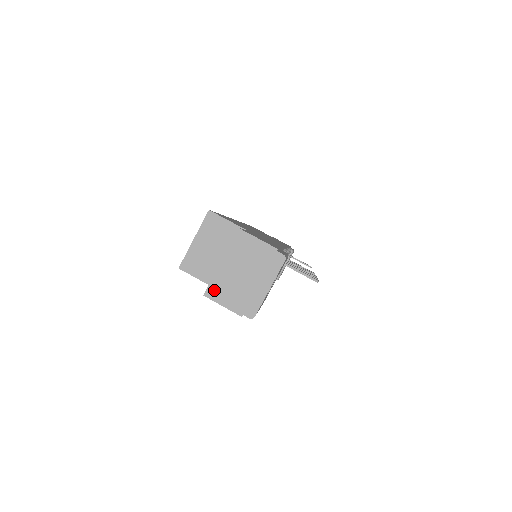
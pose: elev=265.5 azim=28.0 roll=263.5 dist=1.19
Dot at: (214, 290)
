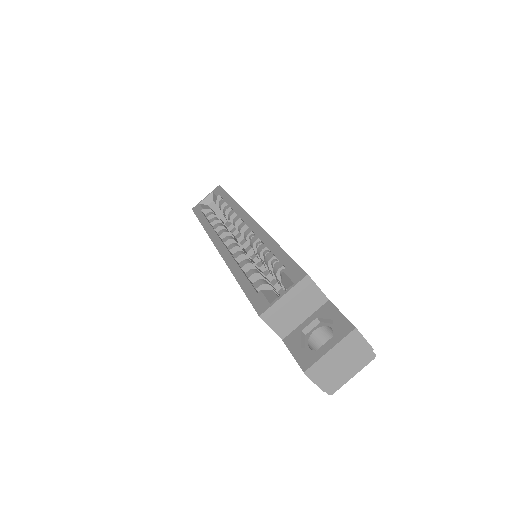
Dot at: (314, 370)
